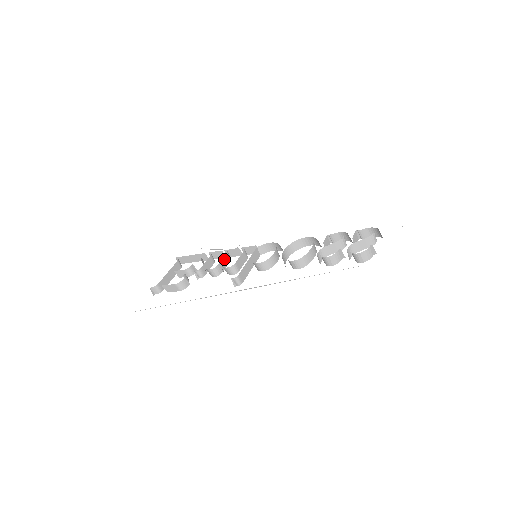
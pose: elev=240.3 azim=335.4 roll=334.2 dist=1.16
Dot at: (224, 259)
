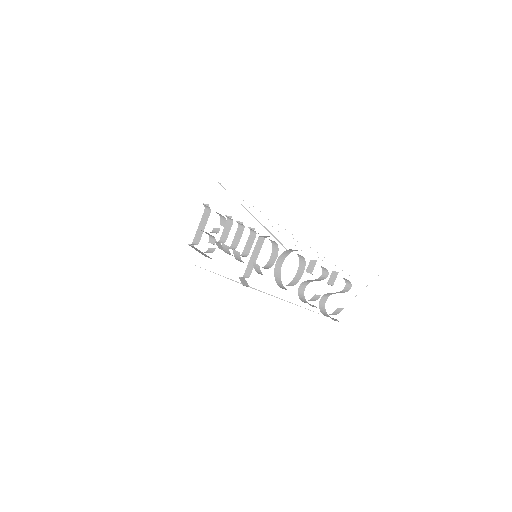
Dot at: (236, 235)
